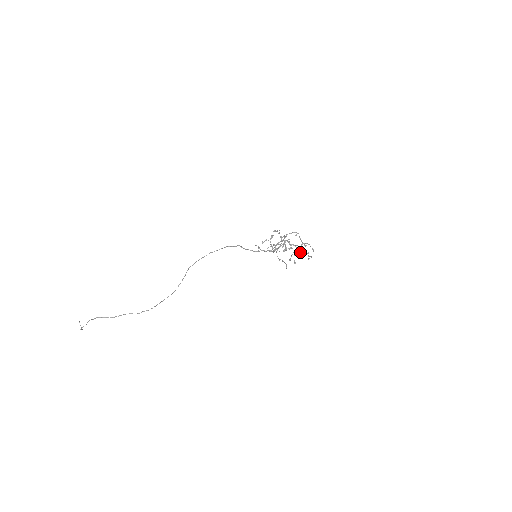
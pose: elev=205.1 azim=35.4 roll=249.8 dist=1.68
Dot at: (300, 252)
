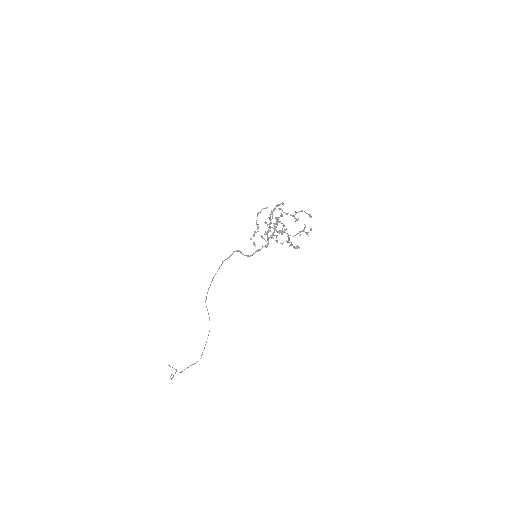
Dot at: (293, 236)
